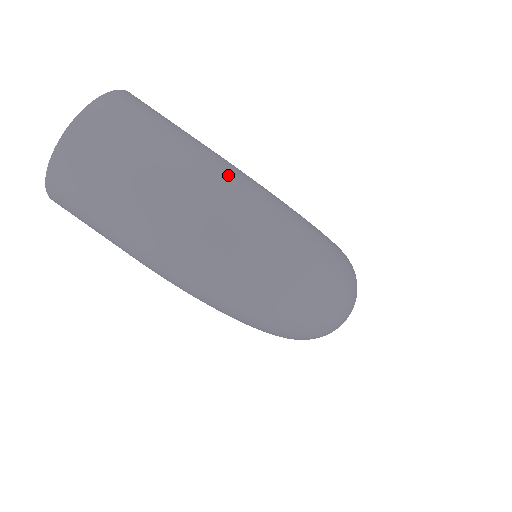
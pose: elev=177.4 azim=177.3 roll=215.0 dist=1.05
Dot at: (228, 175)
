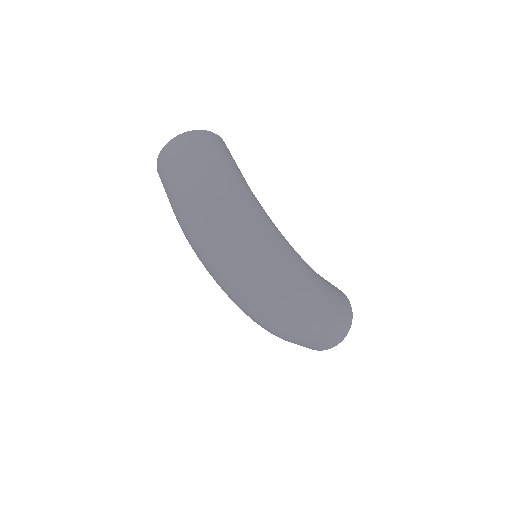
Dot at: (230, 183)
